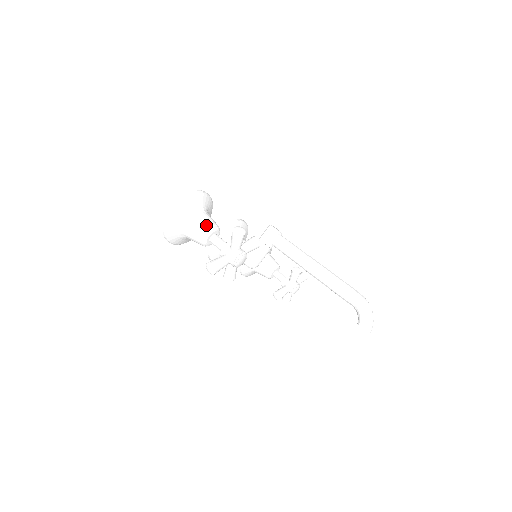
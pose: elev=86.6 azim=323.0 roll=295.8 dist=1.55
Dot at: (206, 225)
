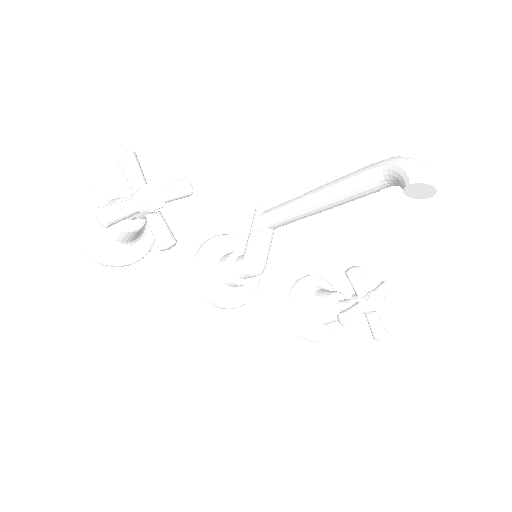
Dot at: (115, 200)
